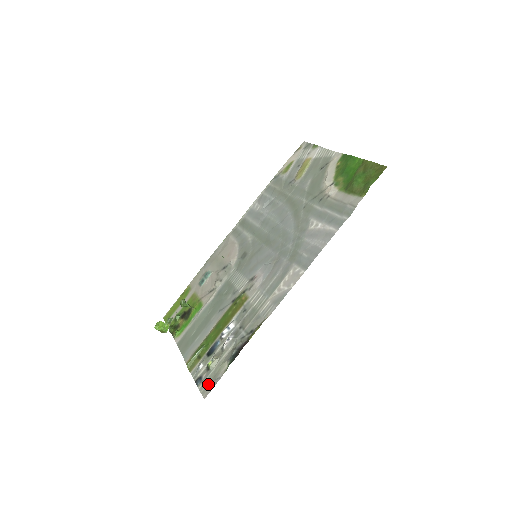
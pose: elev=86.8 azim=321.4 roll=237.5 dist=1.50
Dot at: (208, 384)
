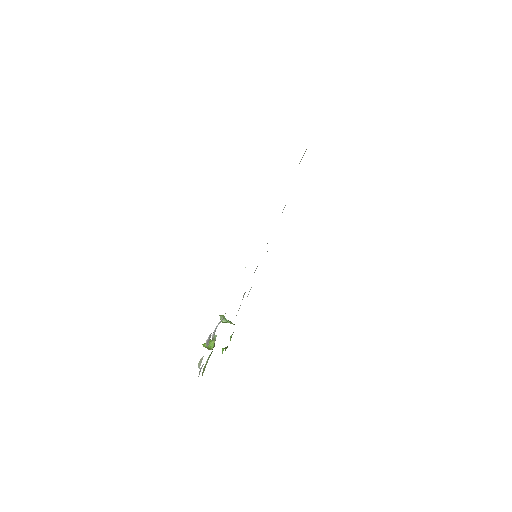
Dot at: occluded
